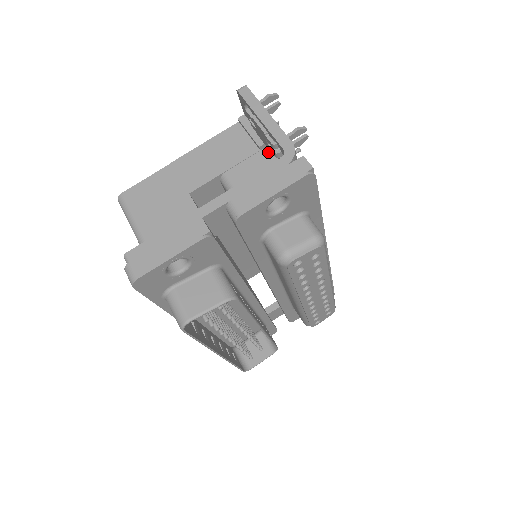
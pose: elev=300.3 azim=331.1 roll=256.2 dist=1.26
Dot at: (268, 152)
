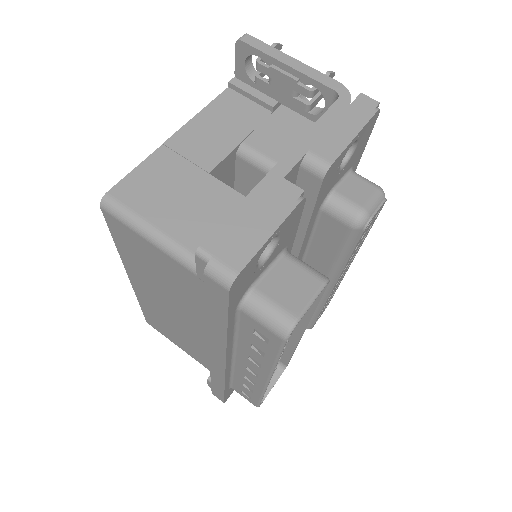
Dot at: (283, 113)
